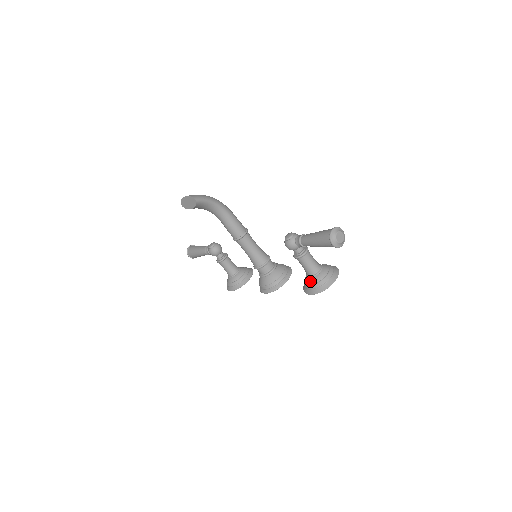
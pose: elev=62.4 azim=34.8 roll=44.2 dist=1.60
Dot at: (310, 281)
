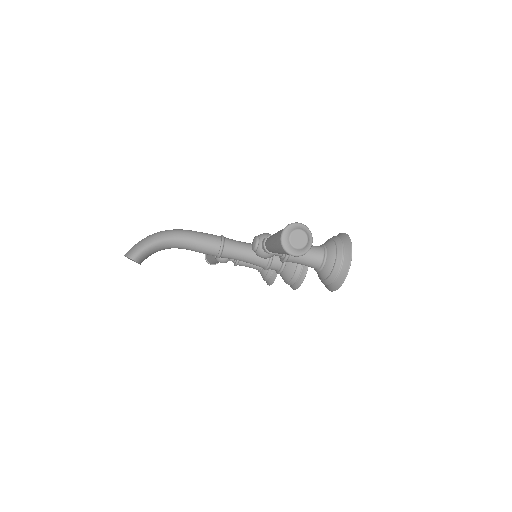
Dot at: (321, 276)
